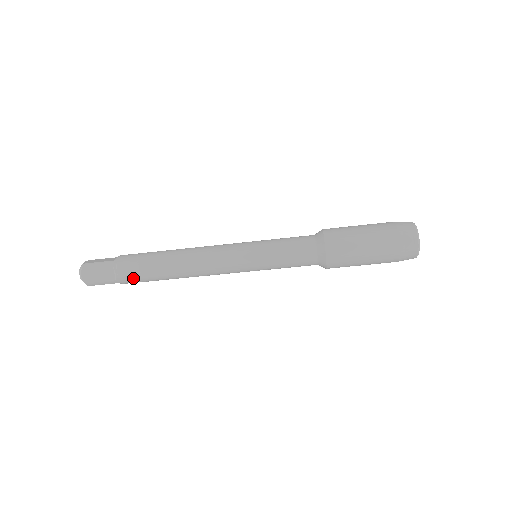
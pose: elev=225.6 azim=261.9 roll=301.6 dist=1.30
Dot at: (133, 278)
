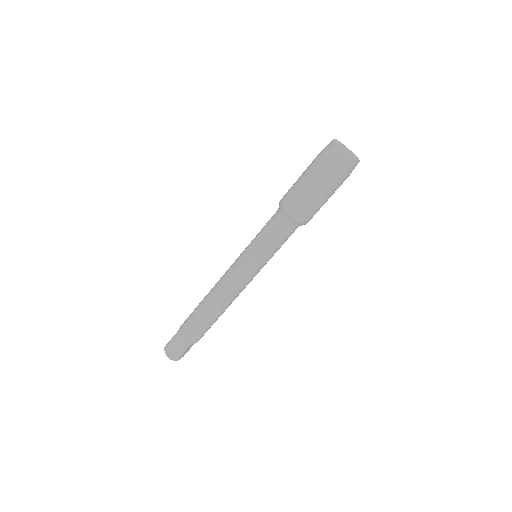
Dot at: (194, 333)
